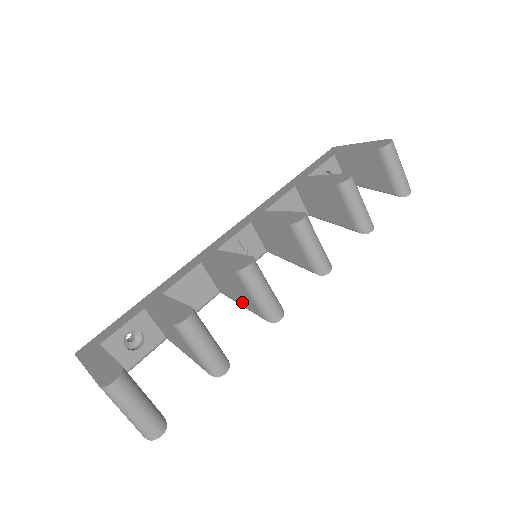
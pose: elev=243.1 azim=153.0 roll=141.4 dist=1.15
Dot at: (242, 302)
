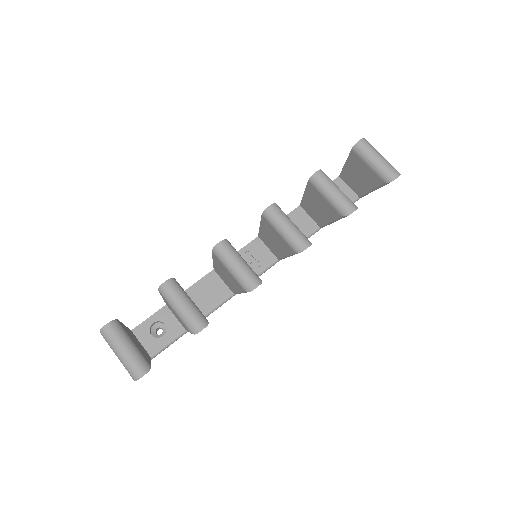
Dot at: (236, 287)
